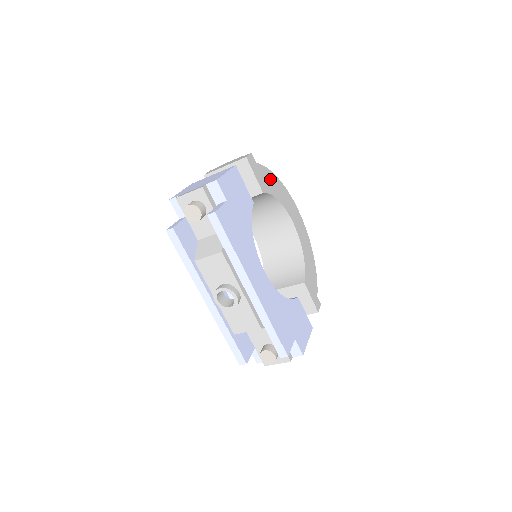
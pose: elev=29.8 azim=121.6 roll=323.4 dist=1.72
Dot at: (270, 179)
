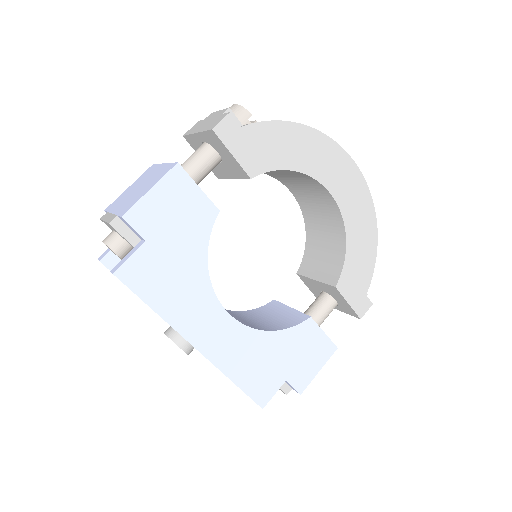
Dot at: (279, 139)
